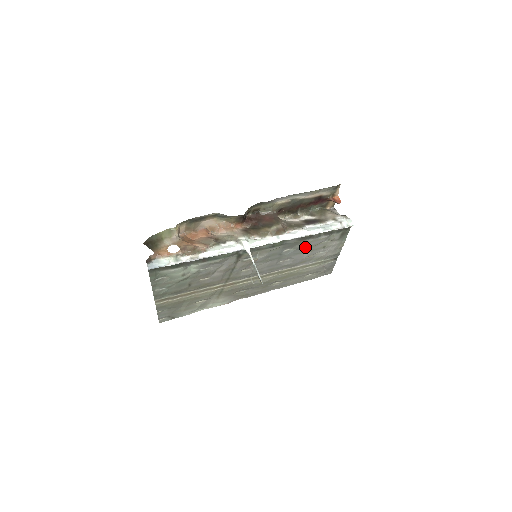
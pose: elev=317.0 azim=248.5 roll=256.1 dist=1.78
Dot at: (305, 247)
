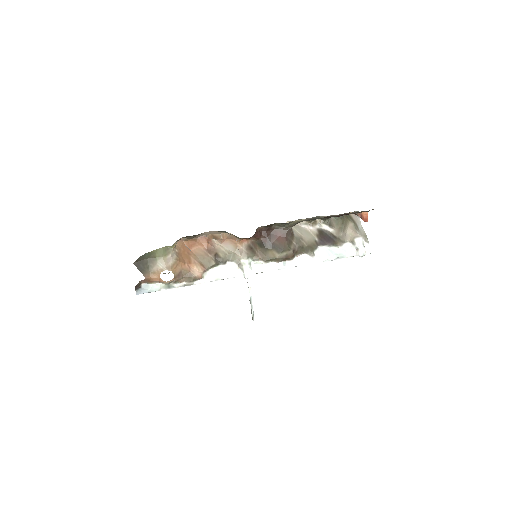
Dot at: occluded
